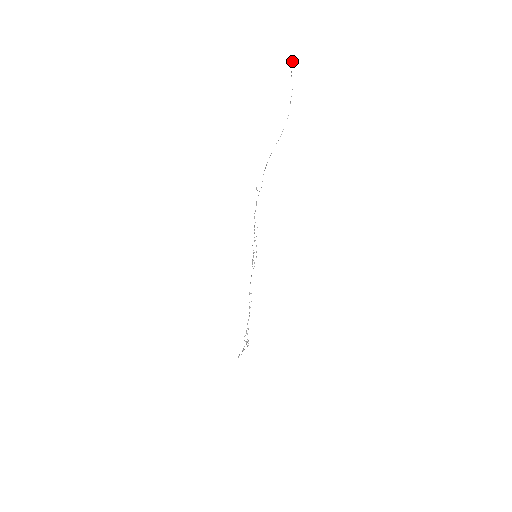
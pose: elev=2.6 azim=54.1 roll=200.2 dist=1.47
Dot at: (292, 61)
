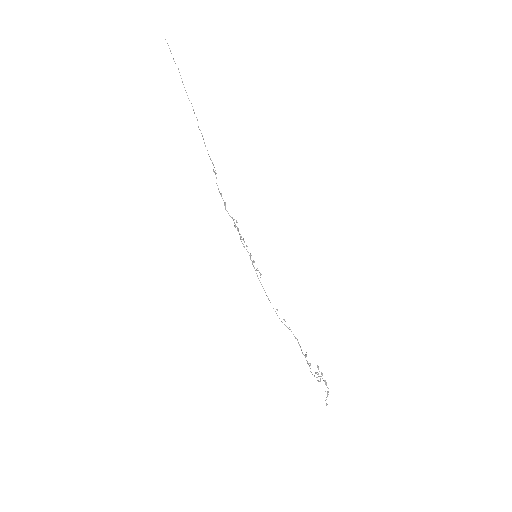
Dot at: occluded
